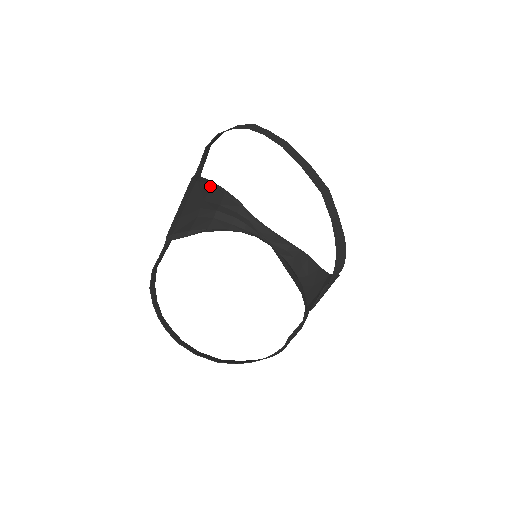
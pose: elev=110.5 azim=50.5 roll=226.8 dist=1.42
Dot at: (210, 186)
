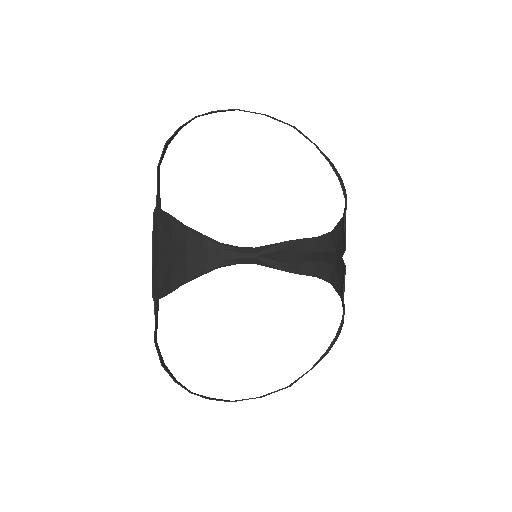
Dot at: (171, 224)
